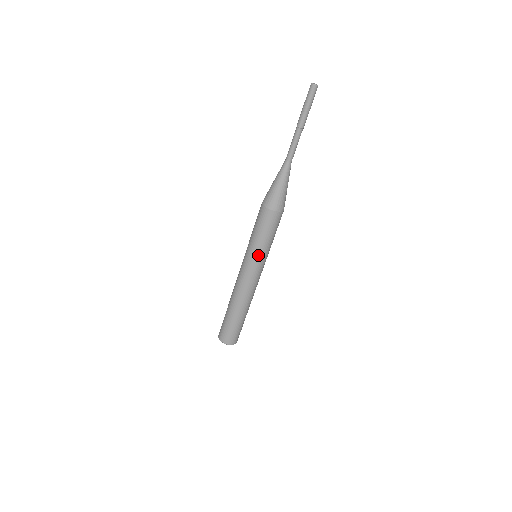
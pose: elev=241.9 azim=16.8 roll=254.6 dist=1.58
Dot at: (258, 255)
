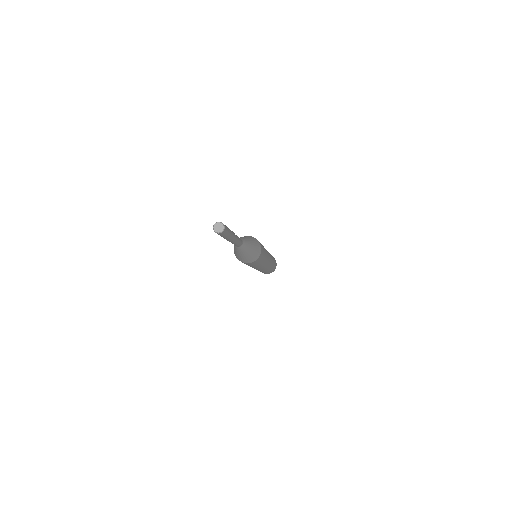
Dot at: occluded
